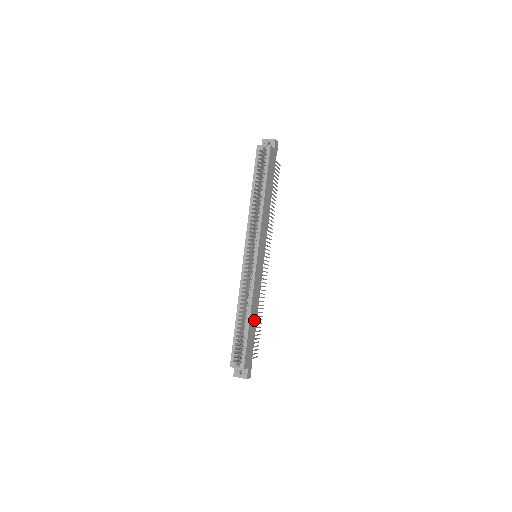
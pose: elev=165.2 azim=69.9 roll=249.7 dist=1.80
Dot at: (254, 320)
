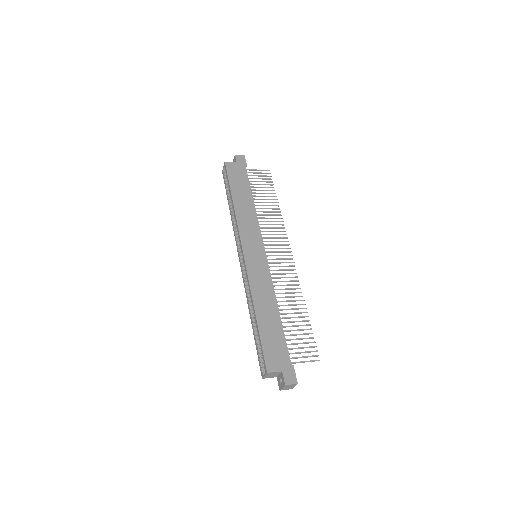
Dot at: (272, 316)
